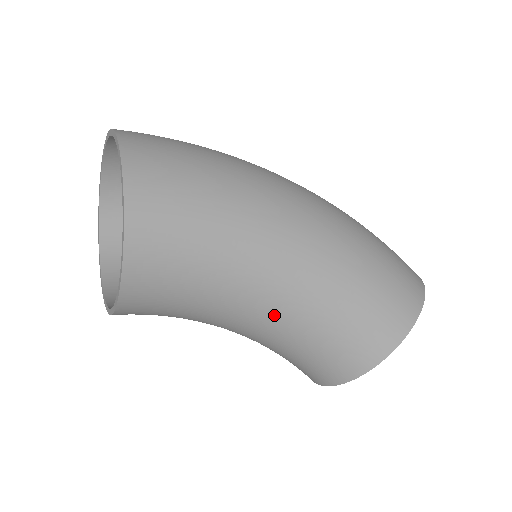
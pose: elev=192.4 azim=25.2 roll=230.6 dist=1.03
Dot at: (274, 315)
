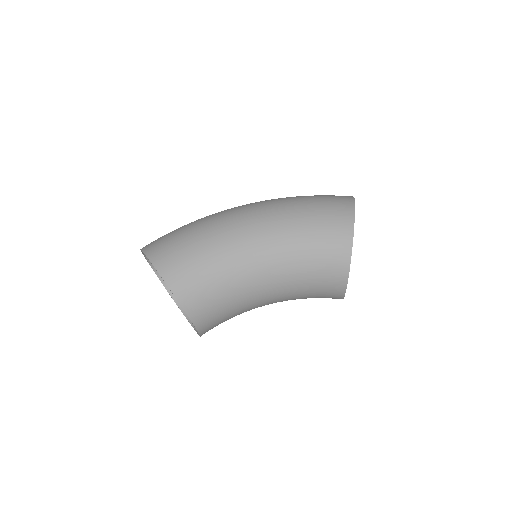
Dot at: (273, 275)
